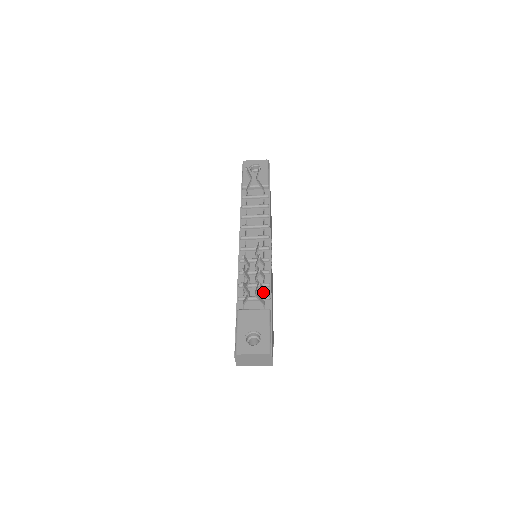
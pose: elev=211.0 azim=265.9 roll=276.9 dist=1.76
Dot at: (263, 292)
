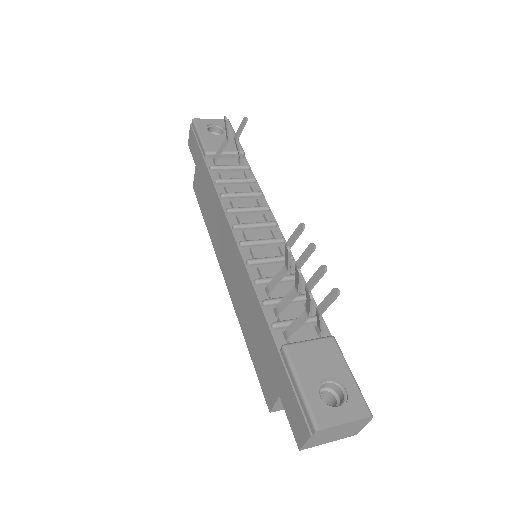
Dot at: occluded
